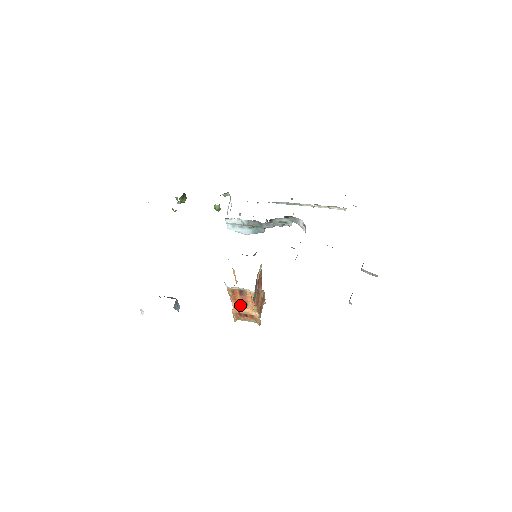
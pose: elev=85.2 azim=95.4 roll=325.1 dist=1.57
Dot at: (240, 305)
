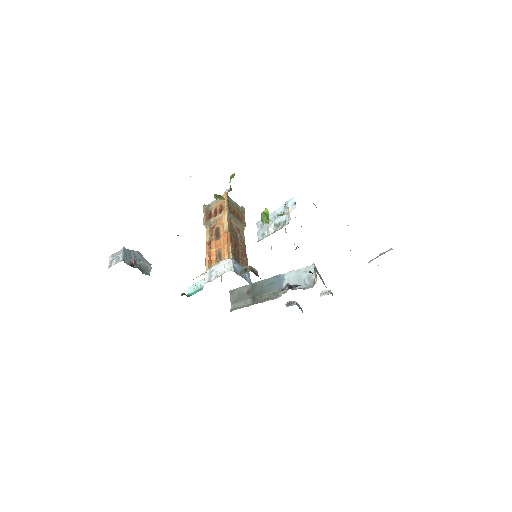
Dot at: occluded
